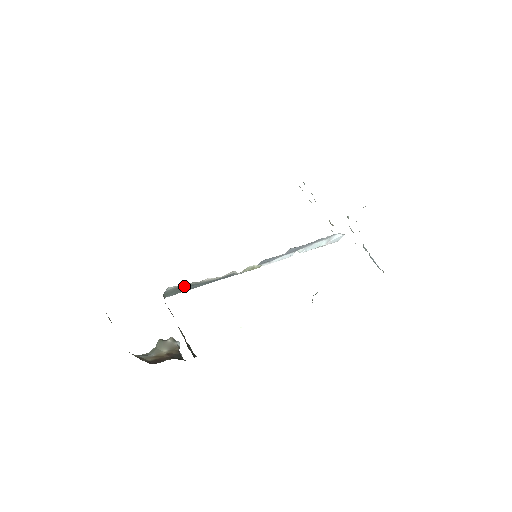
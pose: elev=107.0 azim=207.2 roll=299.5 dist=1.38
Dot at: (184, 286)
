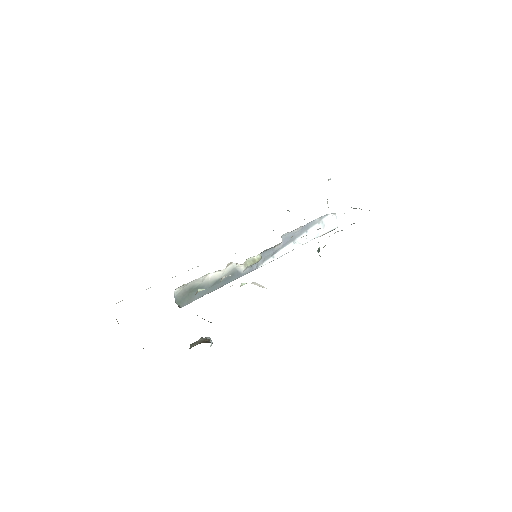
Dot at: (191, 289)
